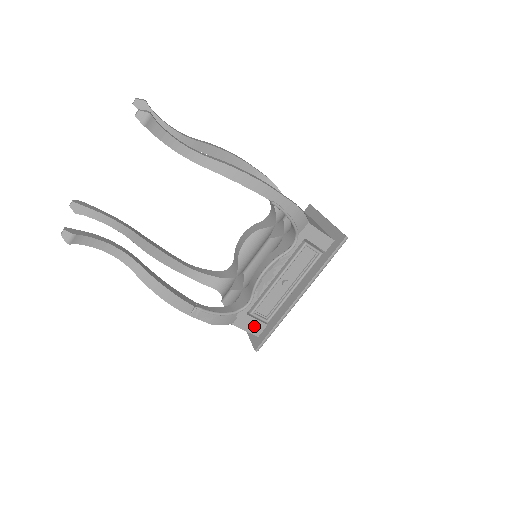
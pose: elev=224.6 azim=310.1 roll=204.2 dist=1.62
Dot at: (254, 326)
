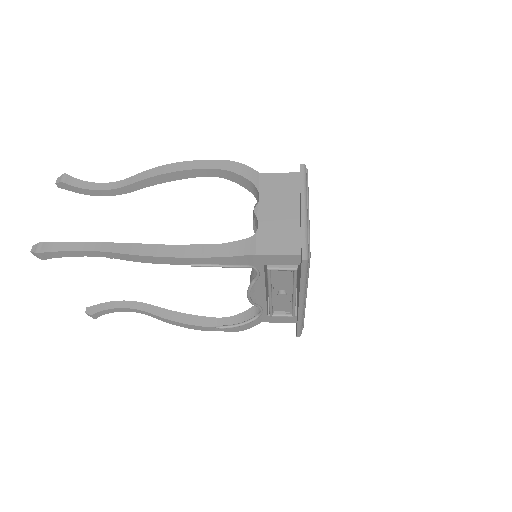
Dot at: (284, 319)
